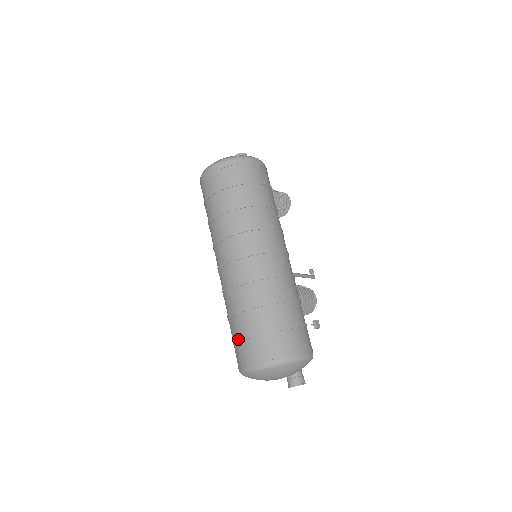
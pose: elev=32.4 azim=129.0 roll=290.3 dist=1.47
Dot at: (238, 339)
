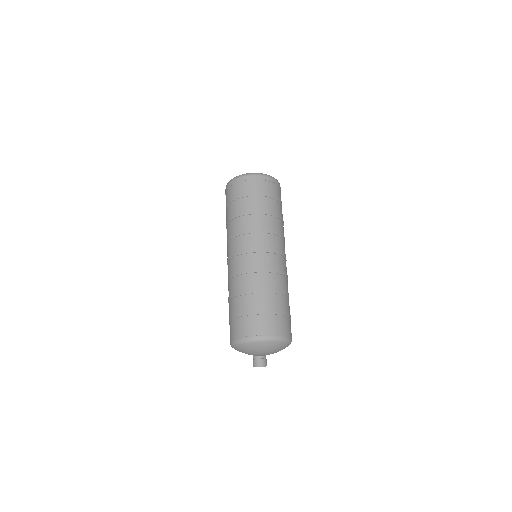
Dot at: (253, 312)
